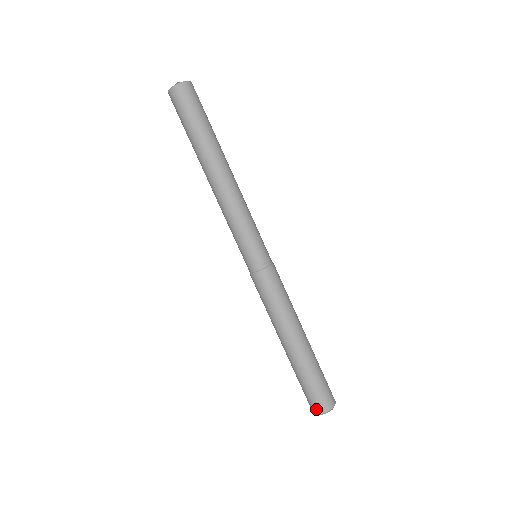
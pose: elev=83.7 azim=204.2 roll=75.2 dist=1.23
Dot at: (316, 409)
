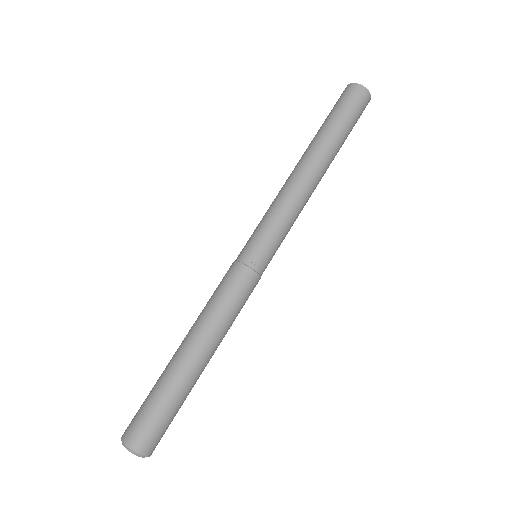
Dot at: (126, 433)
